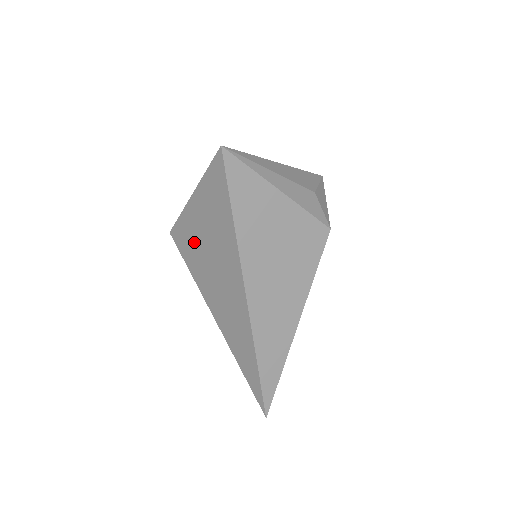
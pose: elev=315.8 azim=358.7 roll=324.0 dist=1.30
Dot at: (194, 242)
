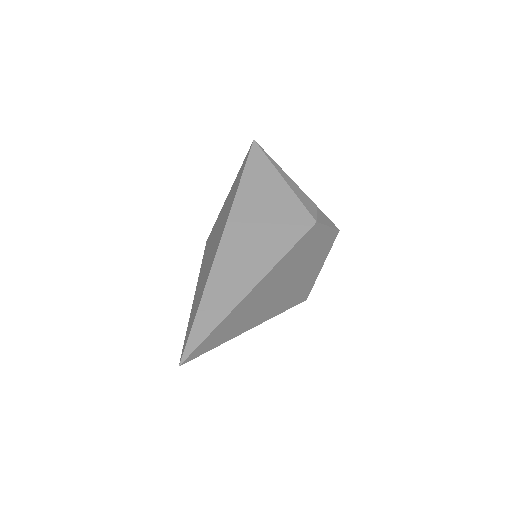
Dot at: (215, 229)
